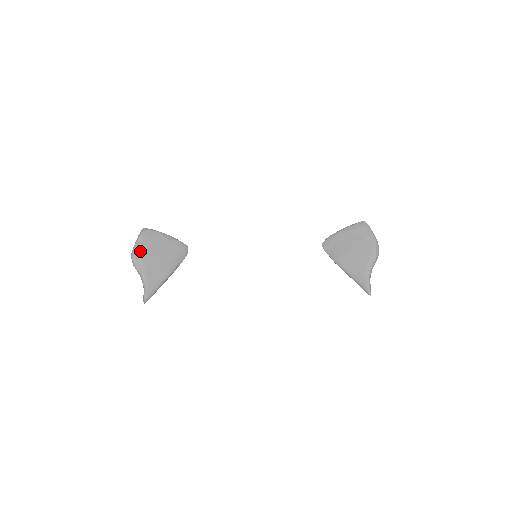
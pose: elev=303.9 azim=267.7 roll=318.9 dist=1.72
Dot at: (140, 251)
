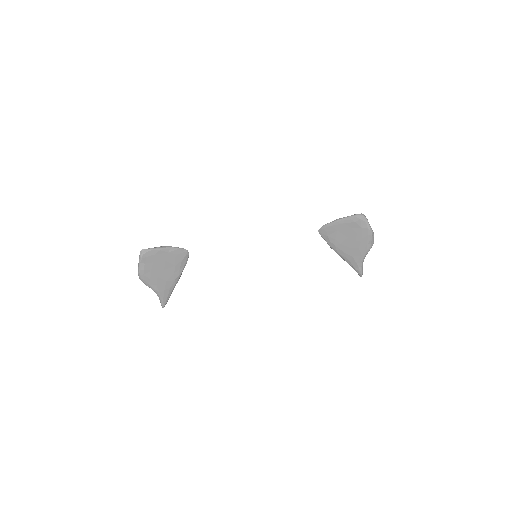
Dot at: (146, 273)
